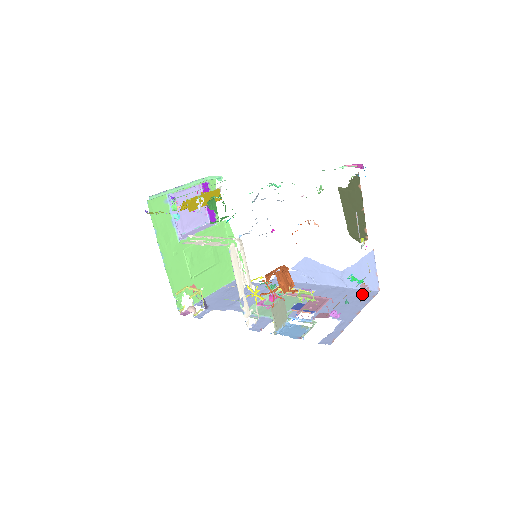
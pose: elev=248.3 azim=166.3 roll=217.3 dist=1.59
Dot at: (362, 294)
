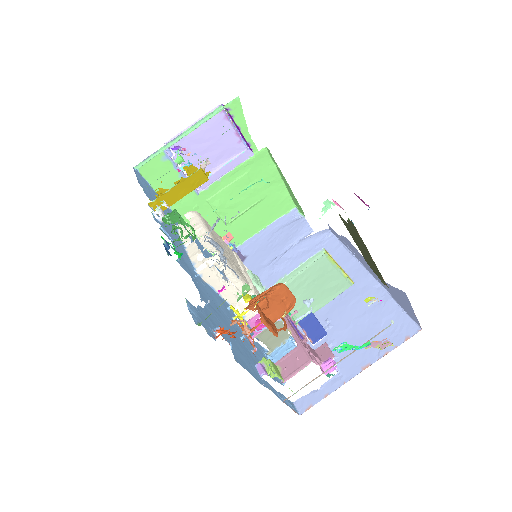
Dot at: (397, 324)
